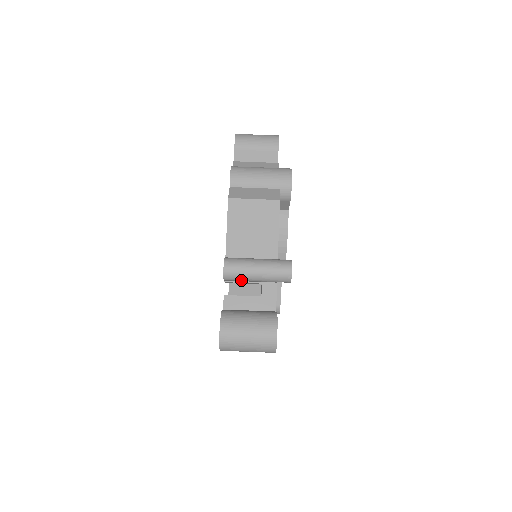
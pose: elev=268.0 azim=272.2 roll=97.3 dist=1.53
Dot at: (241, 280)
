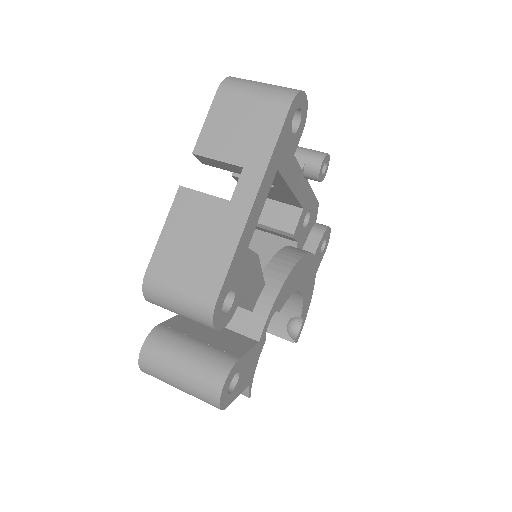
Dot at: occluded
